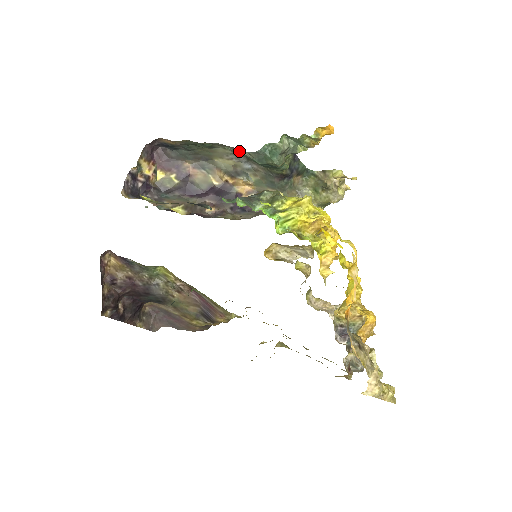
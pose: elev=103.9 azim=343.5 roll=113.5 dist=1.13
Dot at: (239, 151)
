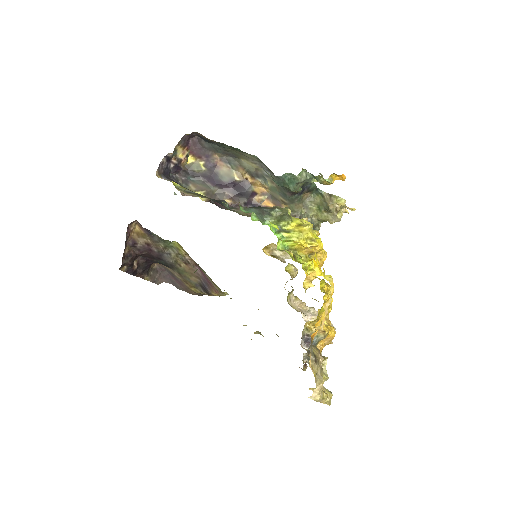
Dot at: occluded
